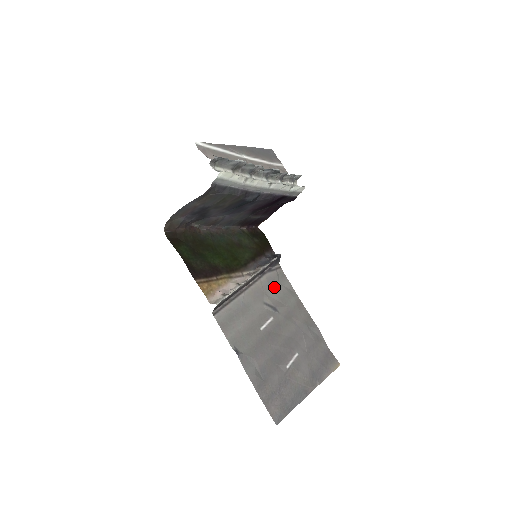
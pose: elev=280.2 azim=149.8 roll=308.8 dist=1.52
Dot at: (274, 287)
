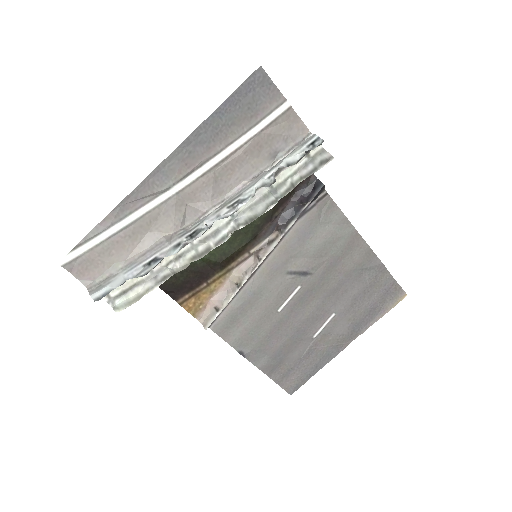
Dot at: (308, 239)
